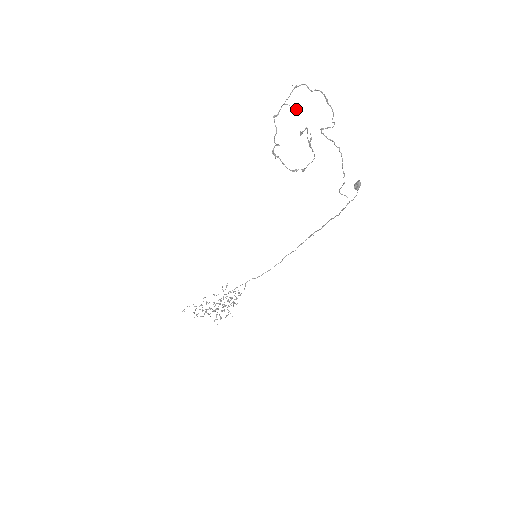
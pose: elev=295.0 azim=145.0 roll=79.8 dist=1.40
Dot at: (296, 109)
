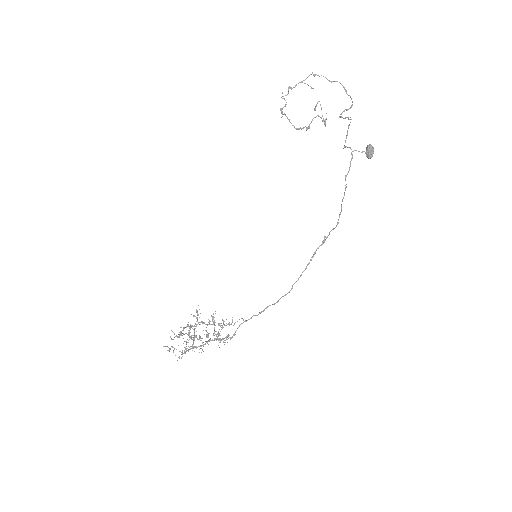
Dot at: (311, 87)
